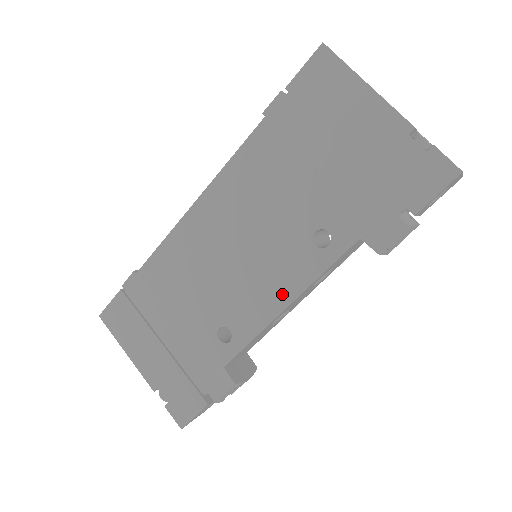
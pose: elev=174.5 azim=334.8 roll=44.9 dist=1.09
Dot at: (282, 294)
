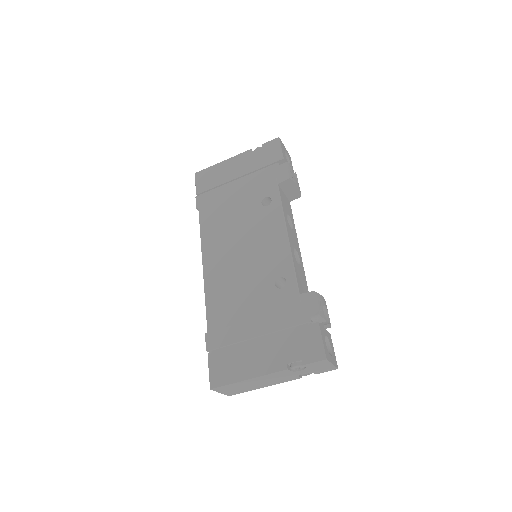
Dot at: (279, 234)
